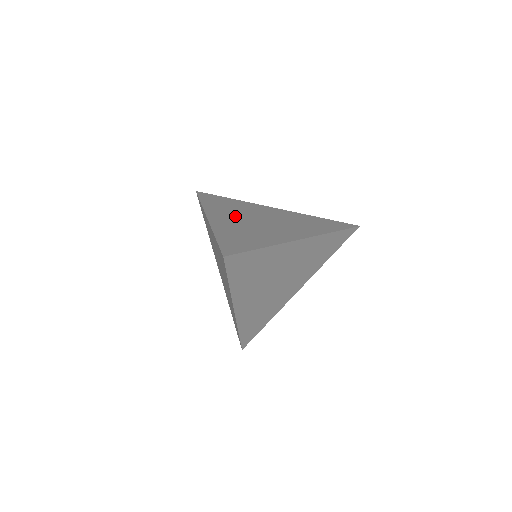
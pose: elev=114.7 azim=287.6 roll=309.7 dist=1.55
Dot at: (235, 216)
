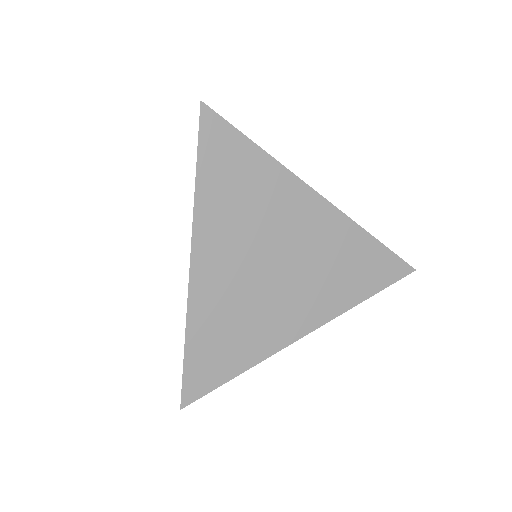
Dot at: (238, 251)
